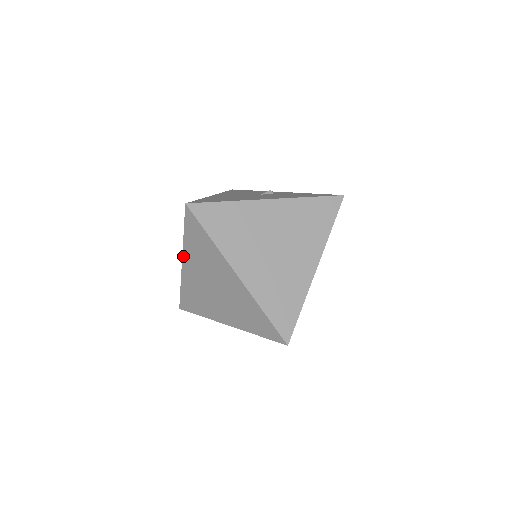
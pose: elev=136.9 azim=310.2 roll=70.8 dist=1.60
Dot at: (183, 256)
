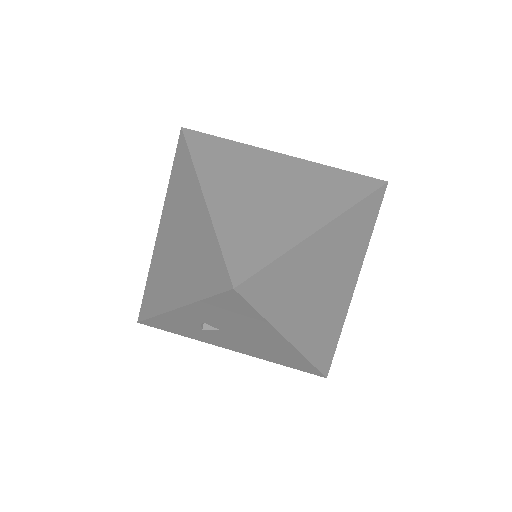
Dot at: (162, 215)
